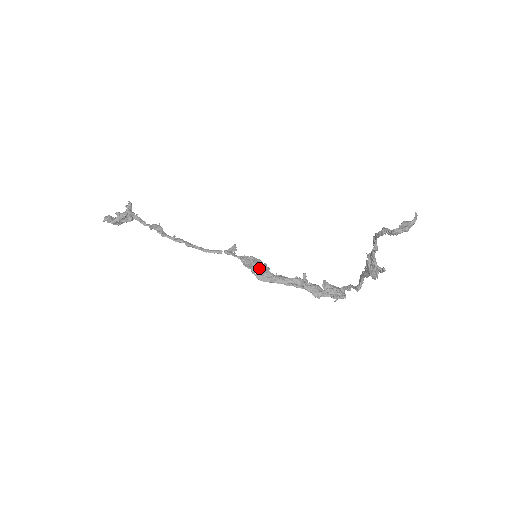
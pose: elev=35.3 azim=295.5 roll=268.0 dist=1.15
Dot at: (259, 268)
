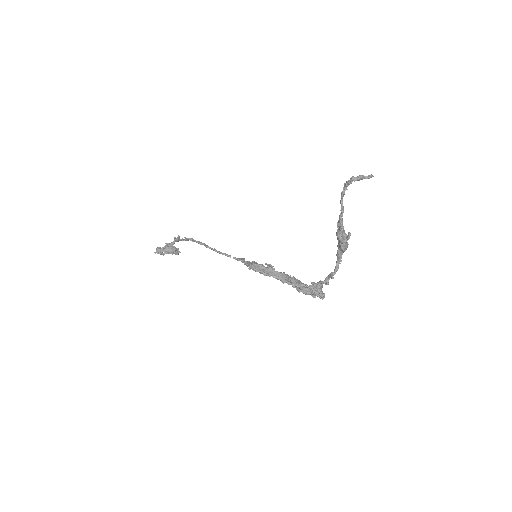
Dot at: (255, 262)
